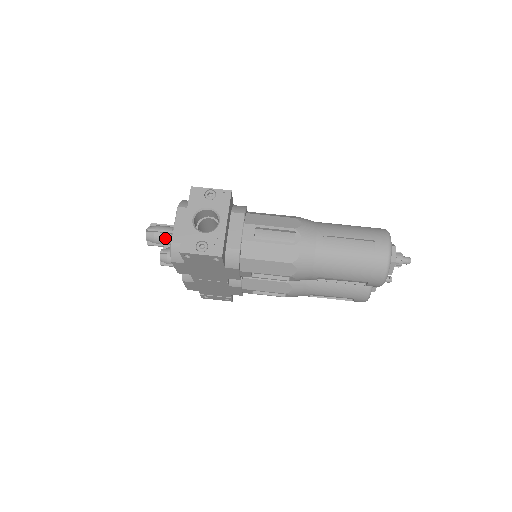
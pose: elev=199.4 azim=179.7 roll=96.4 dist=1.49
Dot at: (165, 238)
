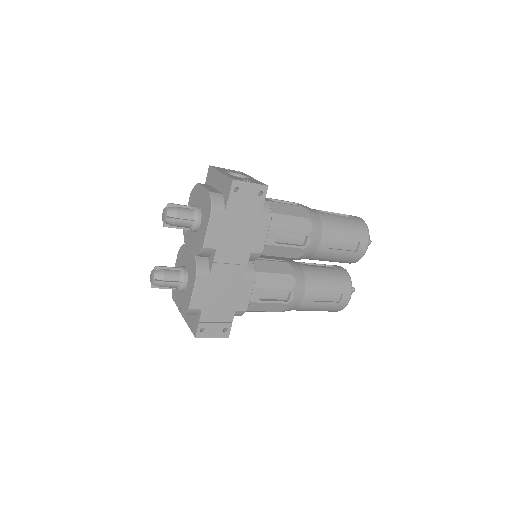
Dot at: (188, 211)
